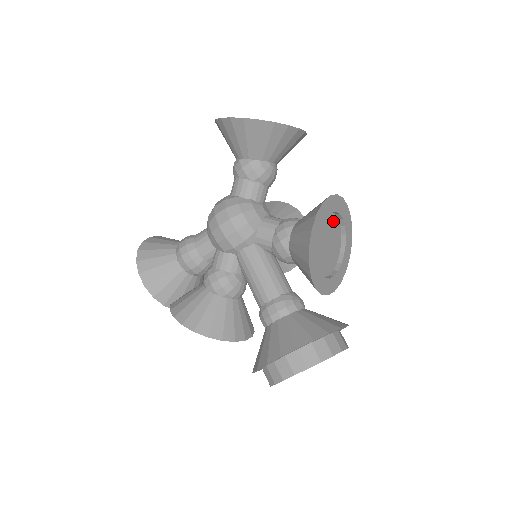
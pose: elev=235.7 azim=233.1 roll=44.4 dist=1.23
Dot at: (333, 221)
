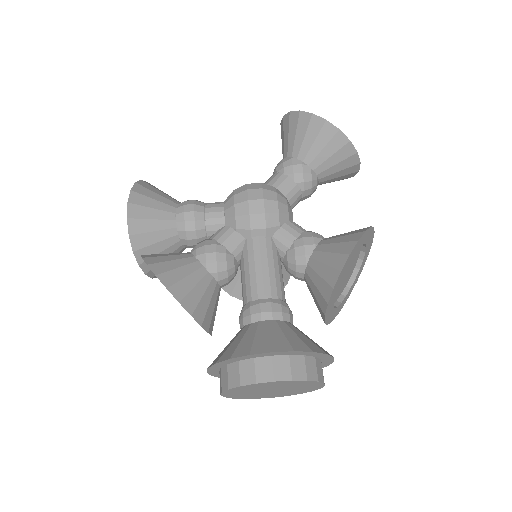
Dot at: (357, 256)
